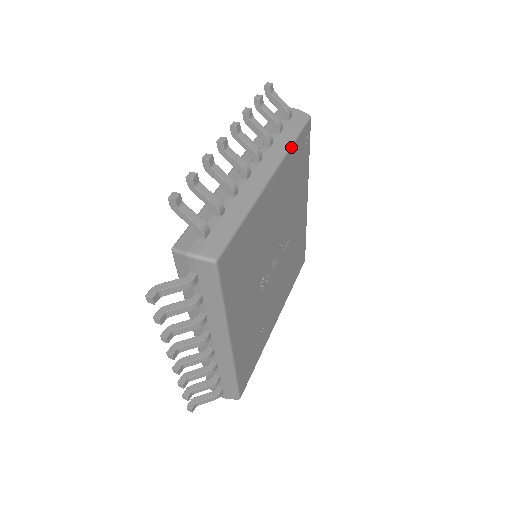
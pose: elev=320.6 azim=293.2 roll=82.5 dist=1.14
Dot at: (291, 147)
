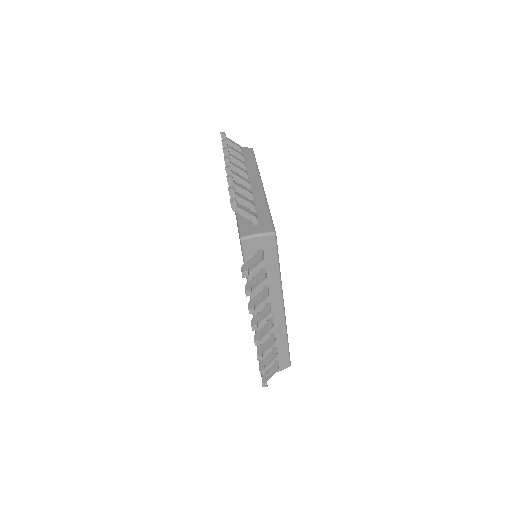
Dot at: occluded
